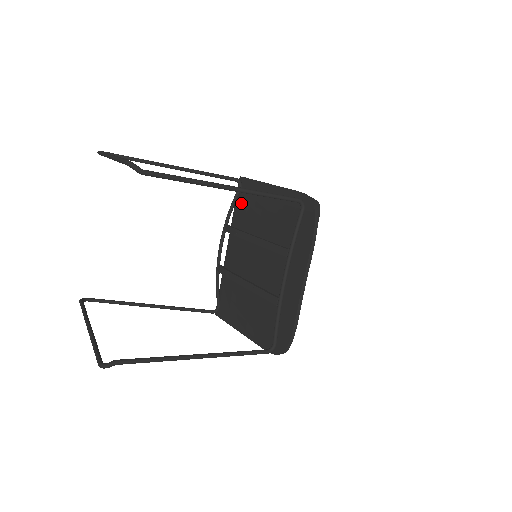
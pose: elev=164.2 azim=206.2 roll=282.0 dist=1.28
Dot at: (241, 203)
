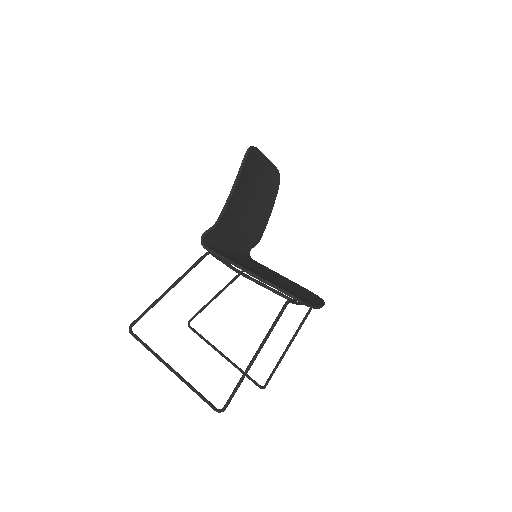
Dot at: occluded
